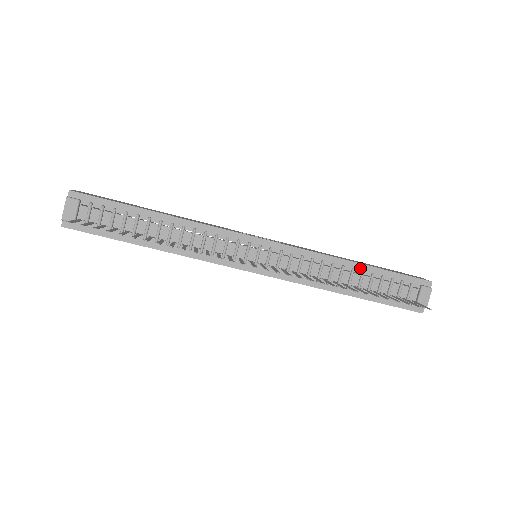
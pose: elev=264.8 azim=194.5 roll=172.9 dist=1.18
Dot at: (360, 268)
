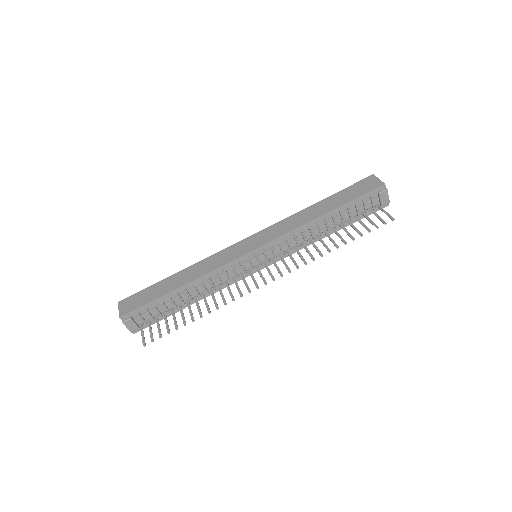
Dot at: (329, 215)
